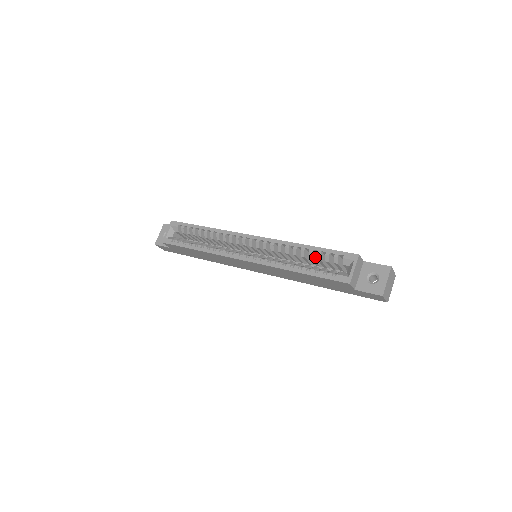
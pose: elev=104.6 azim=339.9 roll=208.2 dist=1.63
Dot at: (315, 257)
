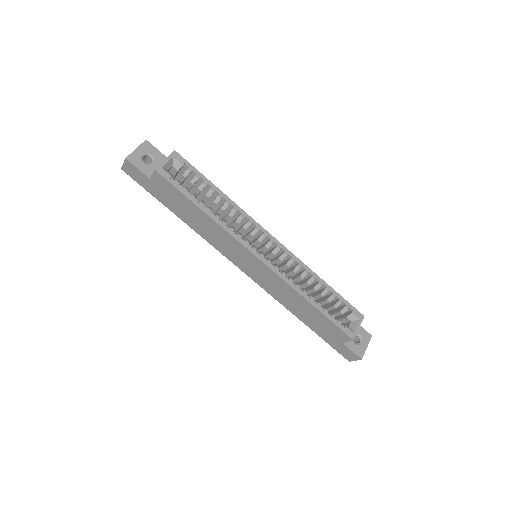
Dot at: occluded
